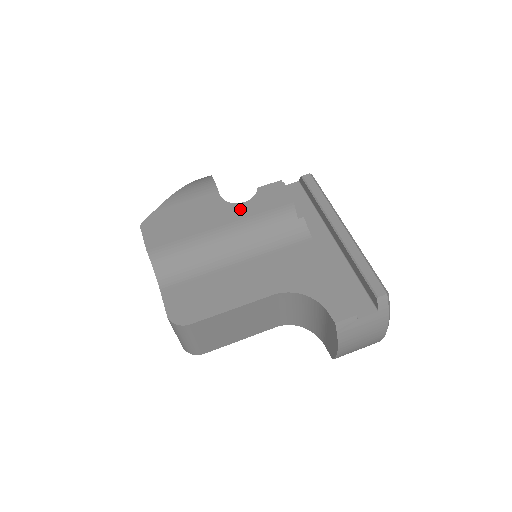
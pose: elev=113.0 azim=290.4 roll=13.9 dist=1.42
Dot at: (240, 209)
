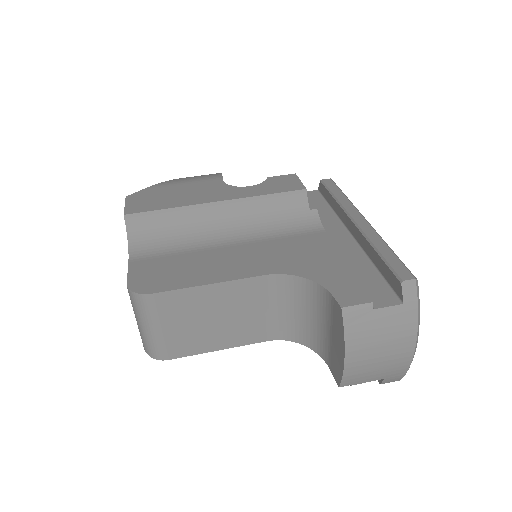
Dot at: (242, 191)
